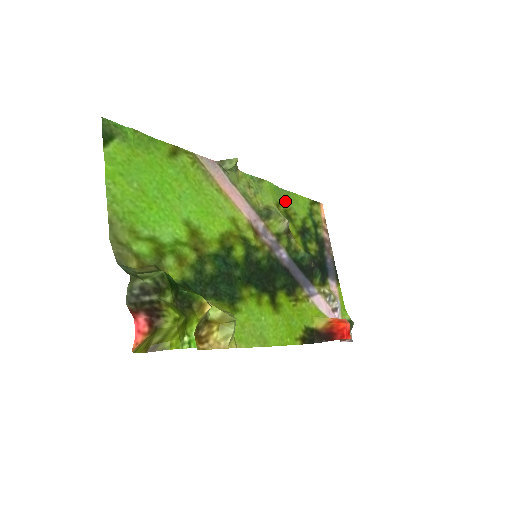
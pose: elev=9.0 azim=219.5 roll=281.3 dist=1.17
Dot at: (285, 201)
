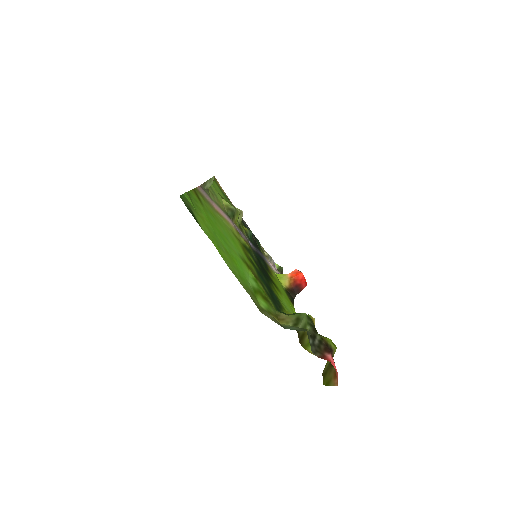
Dot at: occluded
